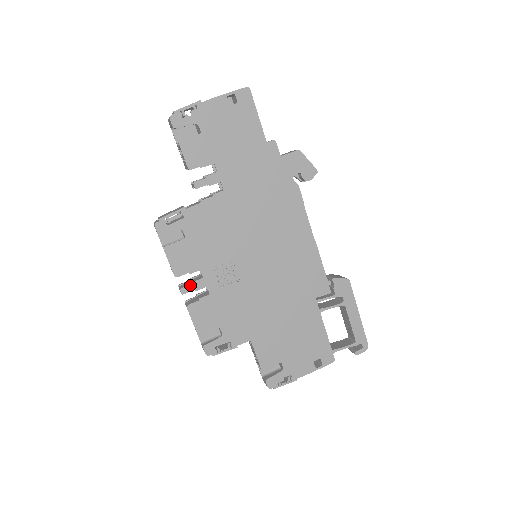
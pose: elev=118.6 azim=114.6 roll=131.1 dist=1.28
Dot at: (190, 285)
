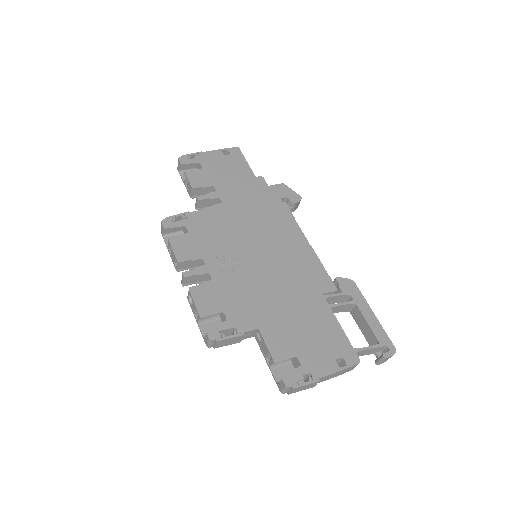
Dot at: (192, 270)
